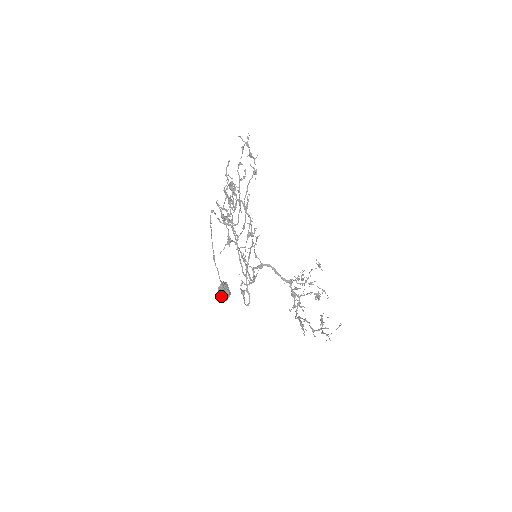
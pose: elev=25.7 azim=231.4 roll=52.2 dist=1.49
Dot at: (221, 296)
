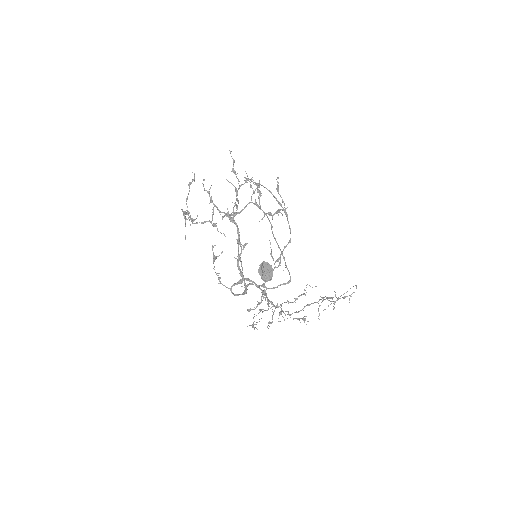
Dot at: (271, 272)
